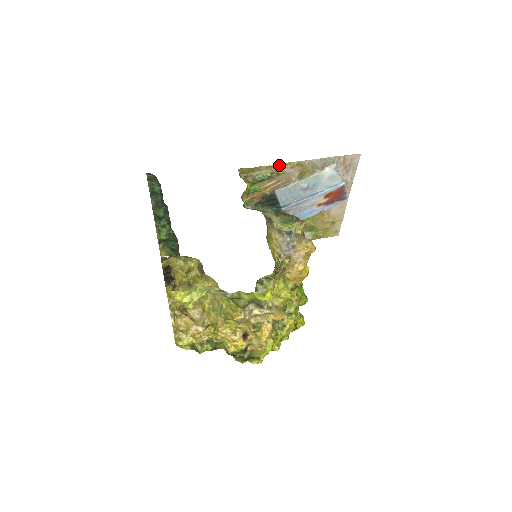
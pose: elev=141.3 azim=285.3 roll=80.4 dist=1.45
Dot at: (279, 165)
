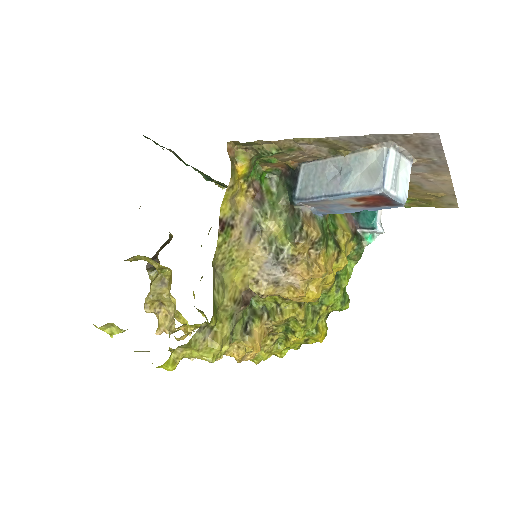
Dot at: (285, 140)
